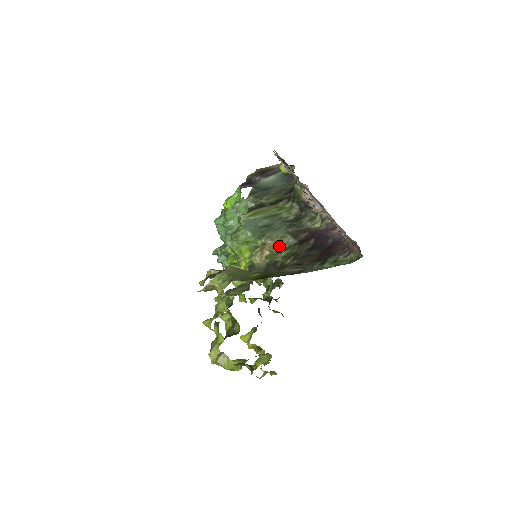
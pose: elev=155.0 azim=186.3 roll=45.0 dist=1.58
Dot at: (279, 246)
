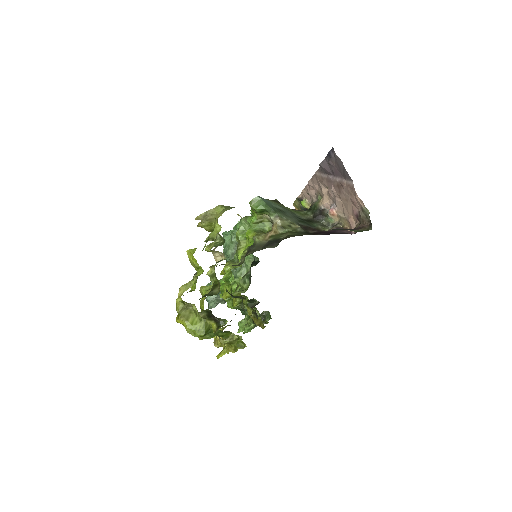
Dot at: (286, 229)
